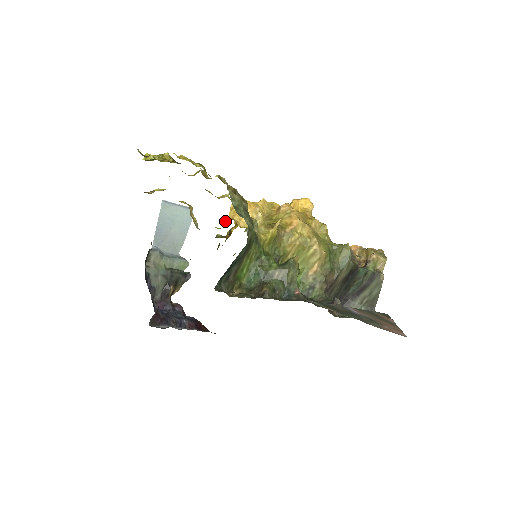
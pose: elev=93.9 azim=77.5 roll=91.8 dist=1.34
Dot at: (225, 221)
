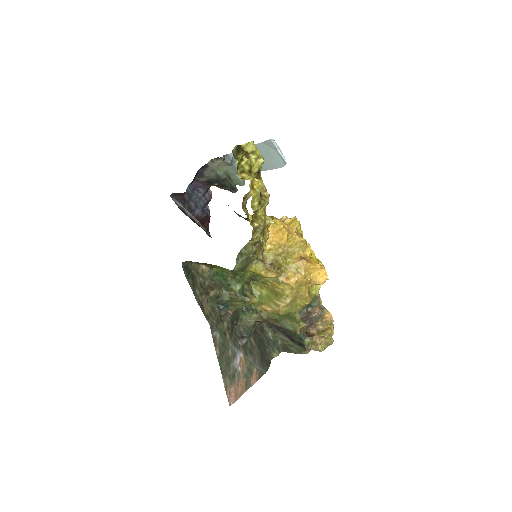
Dot at: occluded
